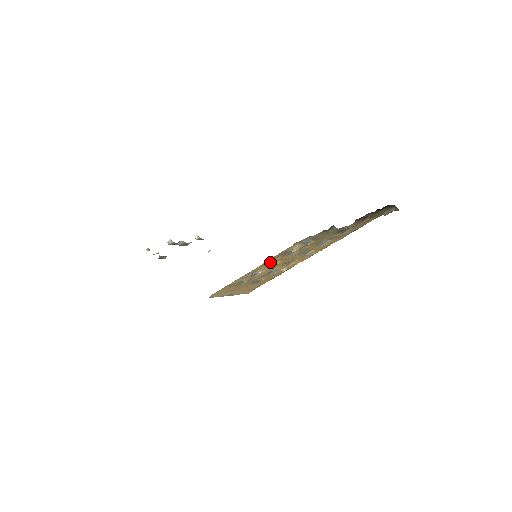
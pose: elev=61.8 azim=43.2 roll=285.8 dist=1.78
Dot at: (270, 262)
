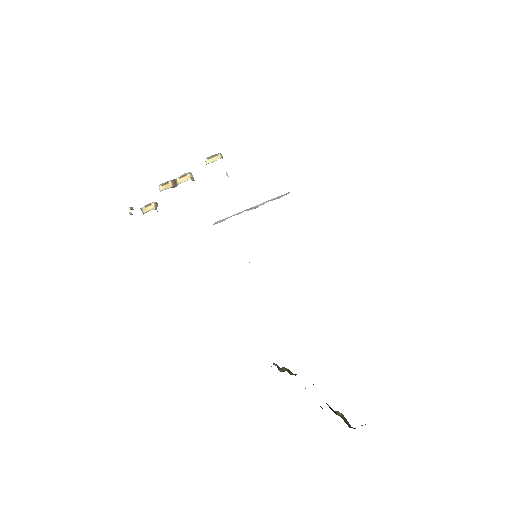
Dot at: occluded
